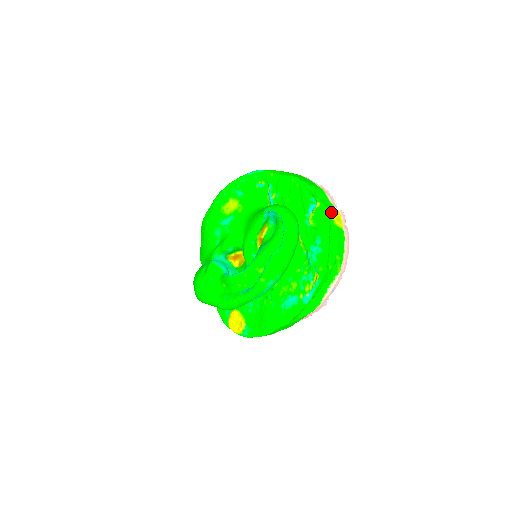
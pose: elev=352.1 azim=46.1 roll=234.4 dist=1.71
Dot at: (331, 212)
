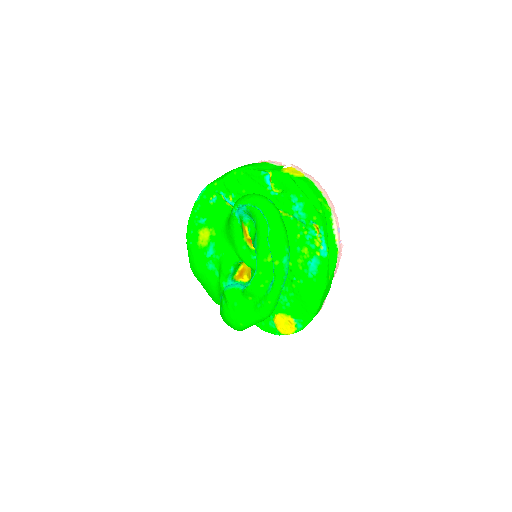
Dot at: (285, 171)
